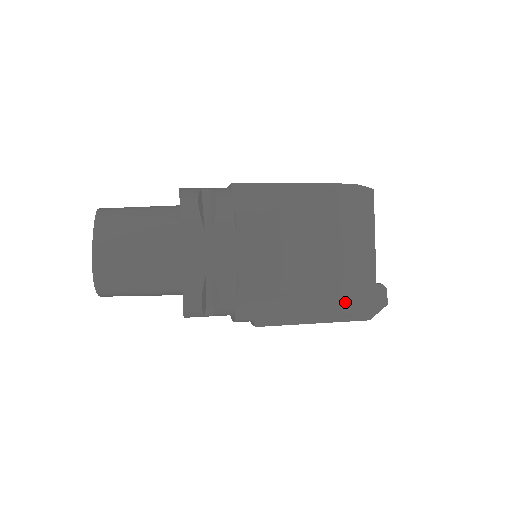
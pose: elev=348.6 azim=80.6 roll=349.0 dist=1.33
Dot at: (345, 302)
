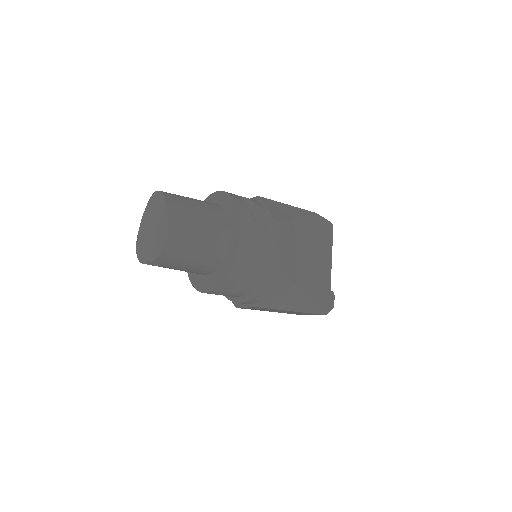
Dot at: (317, 298)
